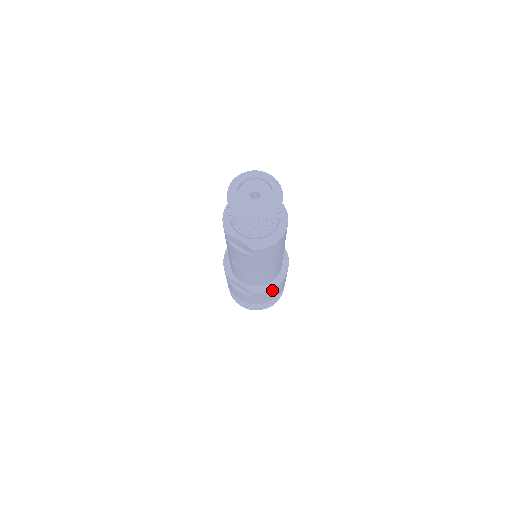
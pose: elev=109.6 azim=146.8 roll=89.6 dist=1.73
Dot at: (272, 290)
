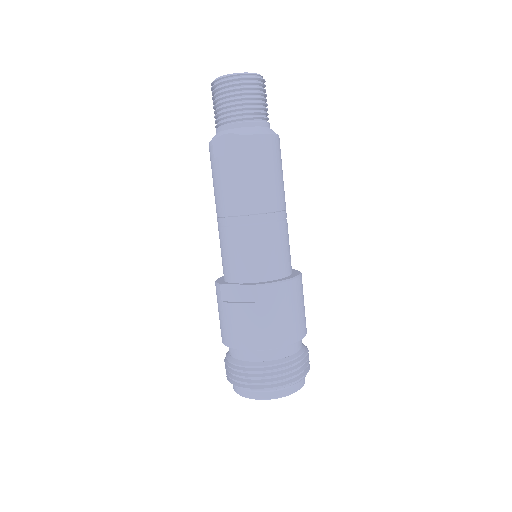
Dot at: (284, 289)
